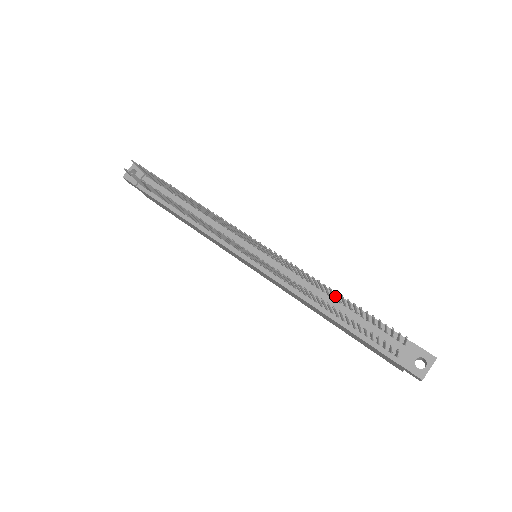
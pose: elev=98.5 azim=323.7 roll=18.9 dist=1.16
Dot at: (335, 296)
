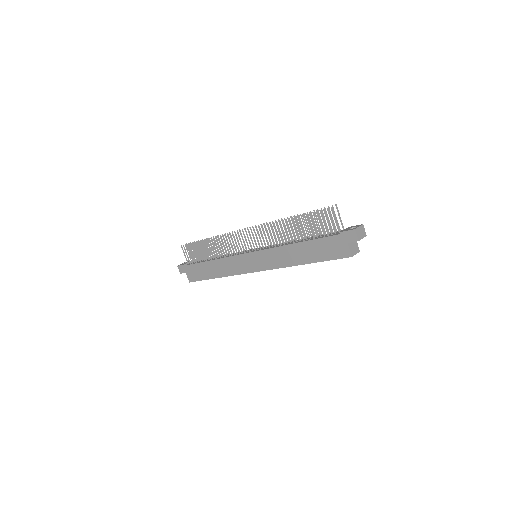
Dot at: (302, 239)
